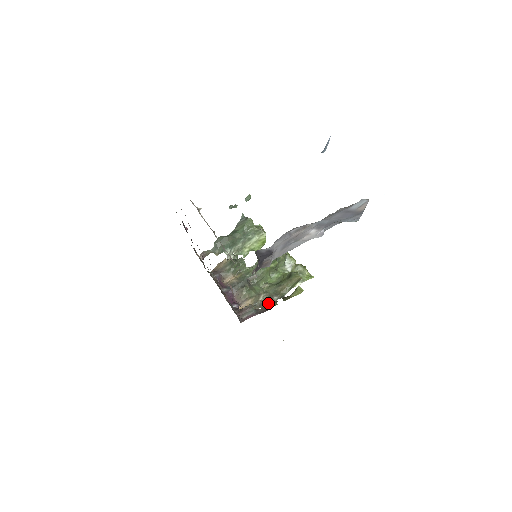
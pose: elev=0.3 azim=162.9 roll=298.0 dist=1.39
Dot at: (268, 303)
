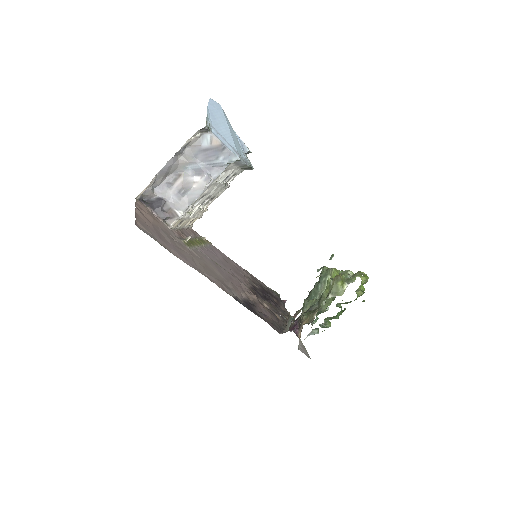
Dot at: occluded
